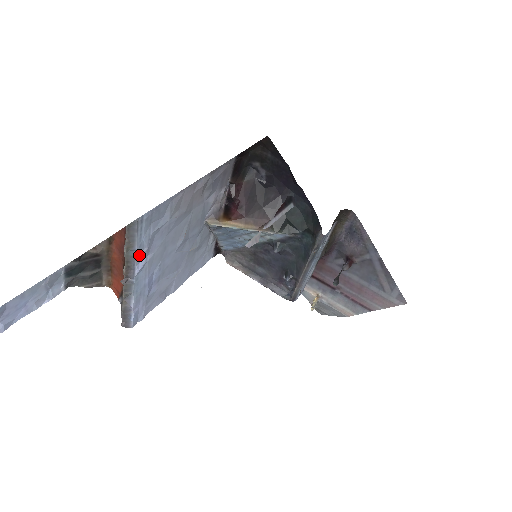
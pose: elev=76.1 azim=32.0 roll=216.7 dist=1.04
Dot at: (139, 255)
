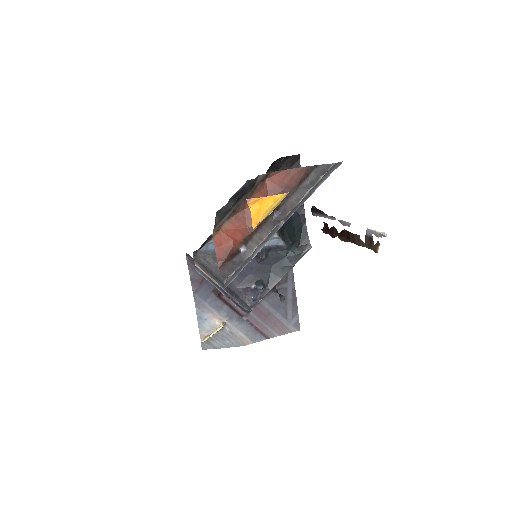
Dot at: (304, 199)
